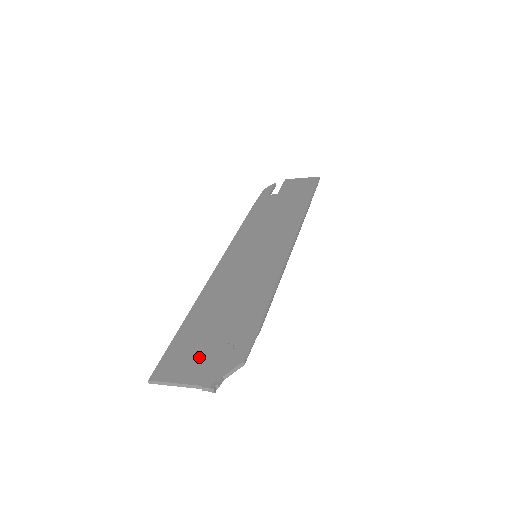
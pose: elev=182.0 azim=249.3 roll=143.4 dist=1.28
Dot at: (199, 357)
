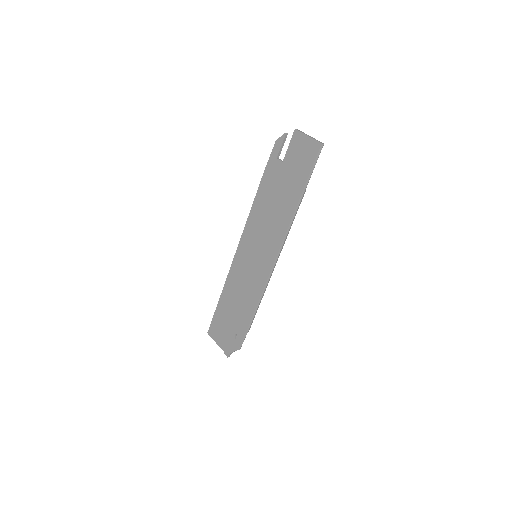
Dot at: (224, 333)
